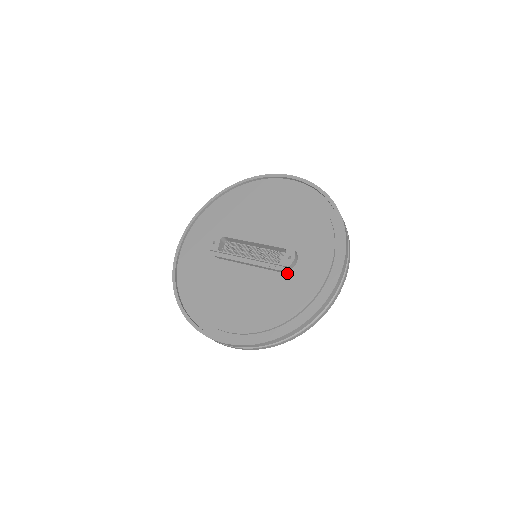
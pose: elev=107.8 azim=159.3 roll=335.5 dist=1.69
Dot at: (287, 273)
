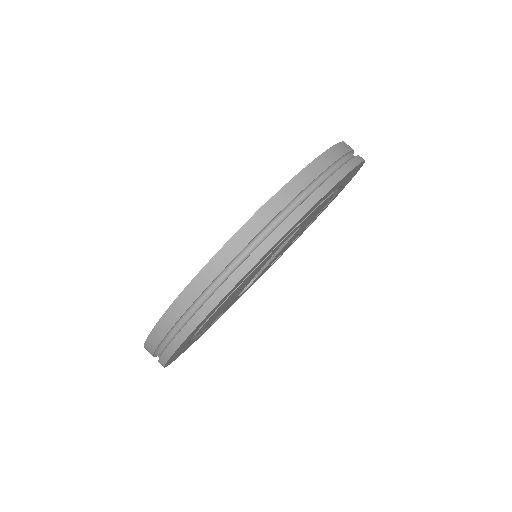
Dot at: occluded
